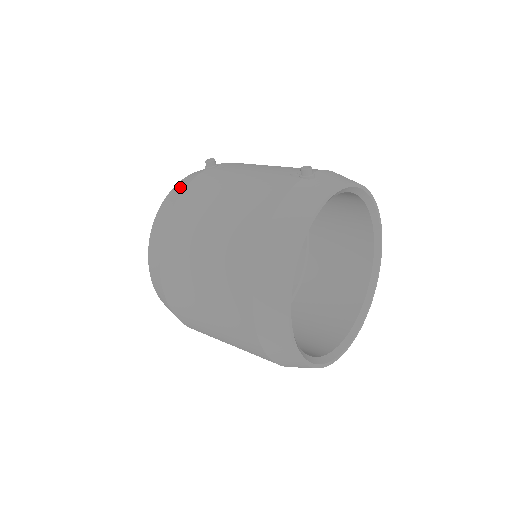
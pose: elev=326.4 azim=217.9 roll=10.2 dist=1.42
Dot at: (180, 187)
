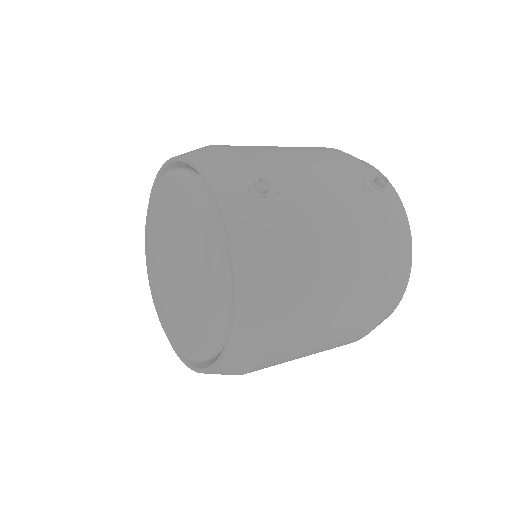
Dot at: (258, 244)
